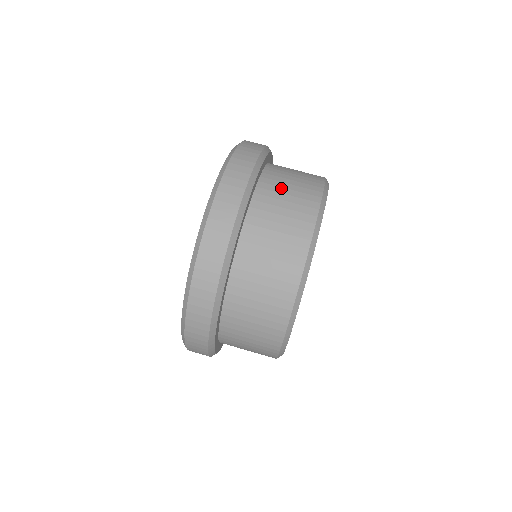
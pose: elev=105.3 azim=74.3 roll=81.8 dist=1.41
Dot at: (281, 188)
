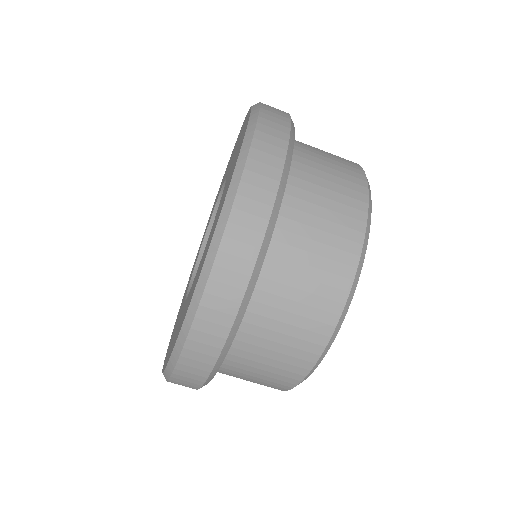
Dot at: (315, 196)
